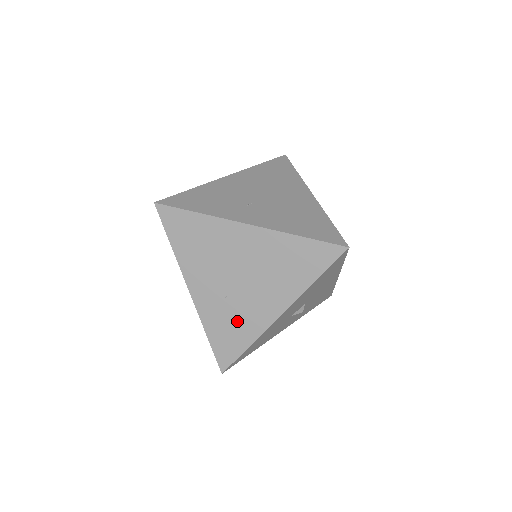
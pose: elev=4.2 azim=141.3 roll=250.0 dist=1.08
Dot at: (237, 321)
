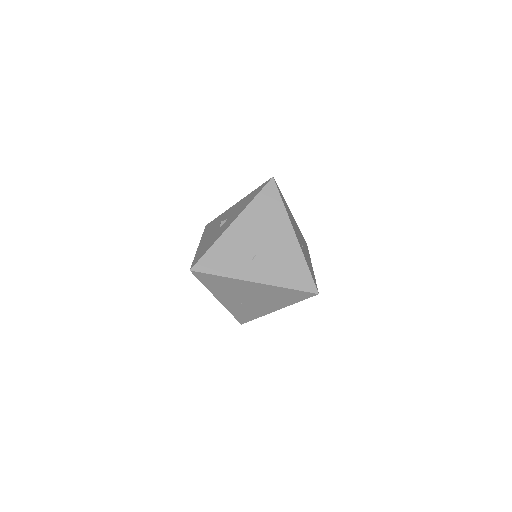
Dot at: (250, 311)
